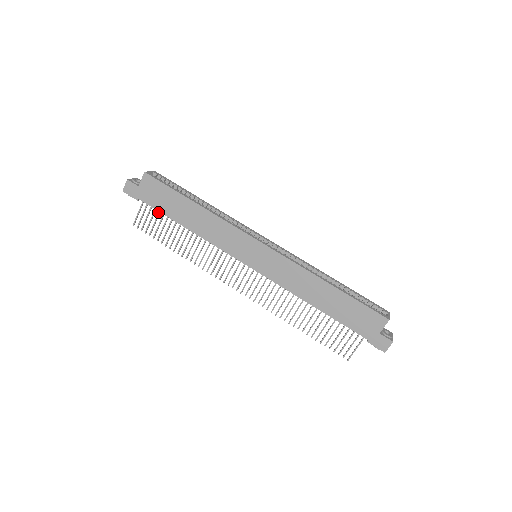
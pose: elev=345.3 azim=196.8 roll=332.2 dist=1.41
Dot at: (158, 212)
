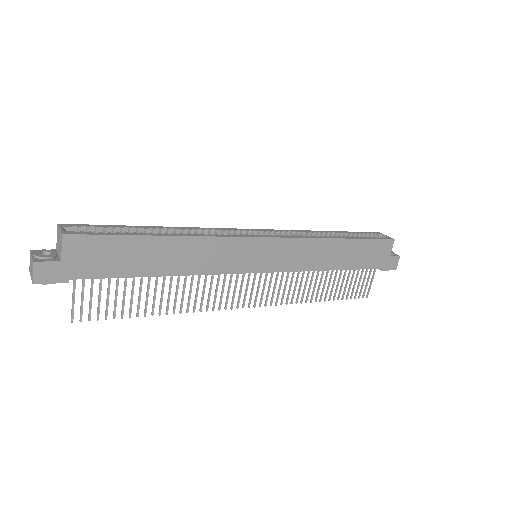
Dot at: (108, 280)
